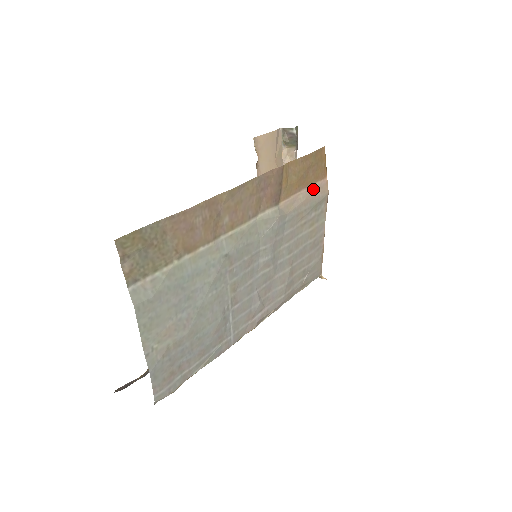
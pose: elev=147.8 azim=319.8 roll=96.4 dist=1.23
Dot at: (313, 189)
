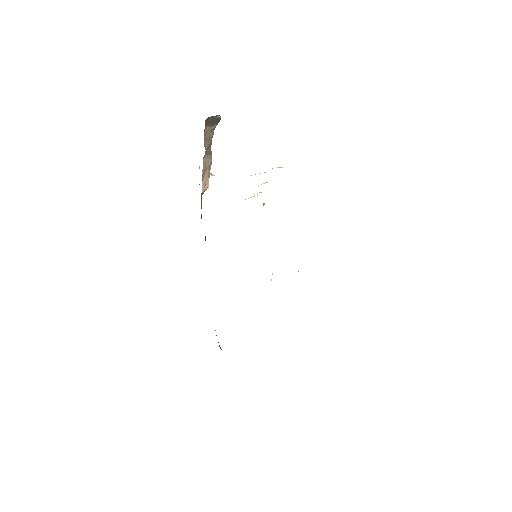
Dot at: occluded
